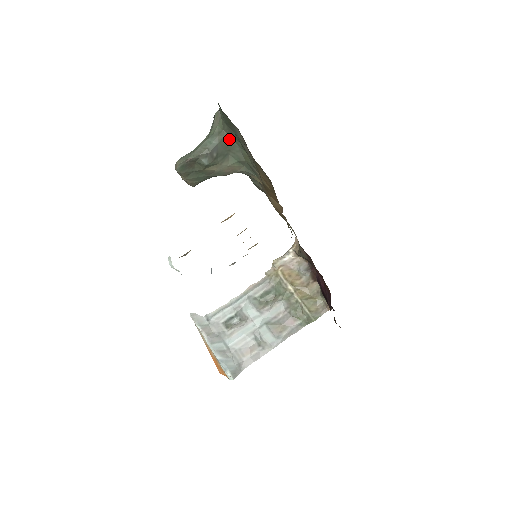
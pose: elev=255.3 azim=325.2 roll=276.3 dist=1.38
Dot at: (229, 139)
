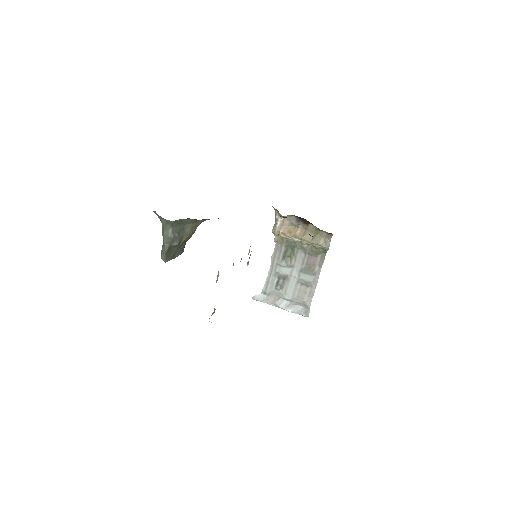
Dot at: (175, 221)
